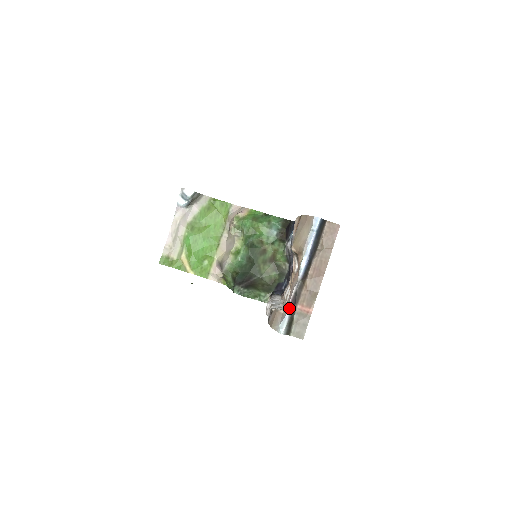
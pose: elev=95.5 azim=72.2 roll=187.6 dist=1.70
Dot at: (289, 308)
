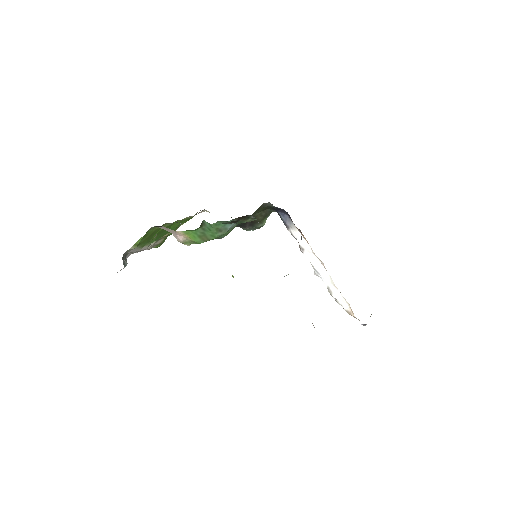
Dot at: occluded
